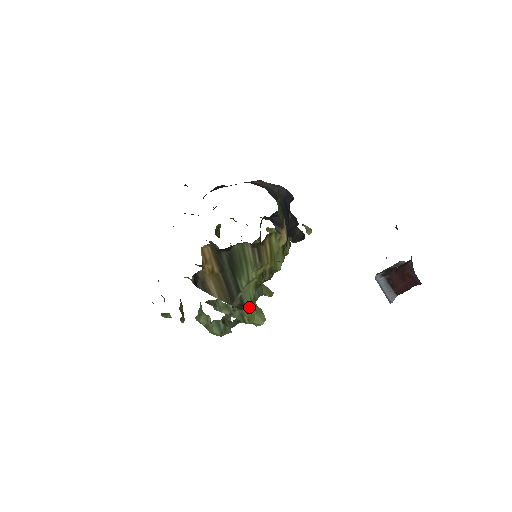
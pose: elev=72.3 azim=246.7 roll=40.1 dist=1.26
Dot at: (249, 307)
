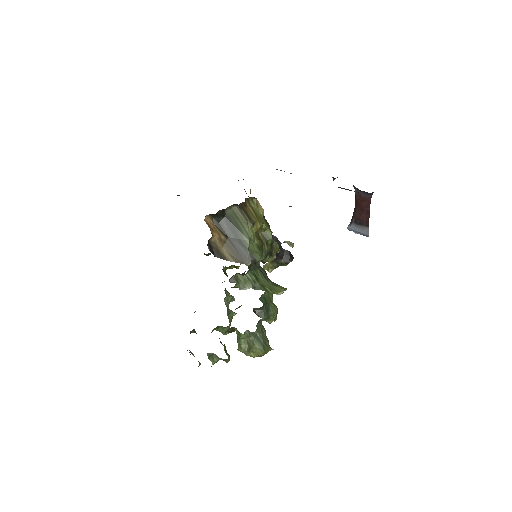
Dot at: (266, 282)
